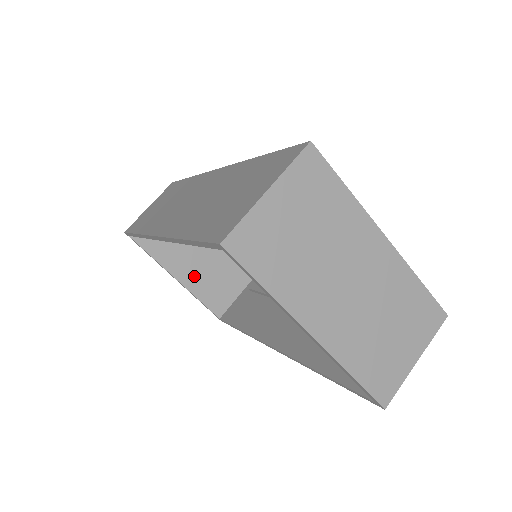
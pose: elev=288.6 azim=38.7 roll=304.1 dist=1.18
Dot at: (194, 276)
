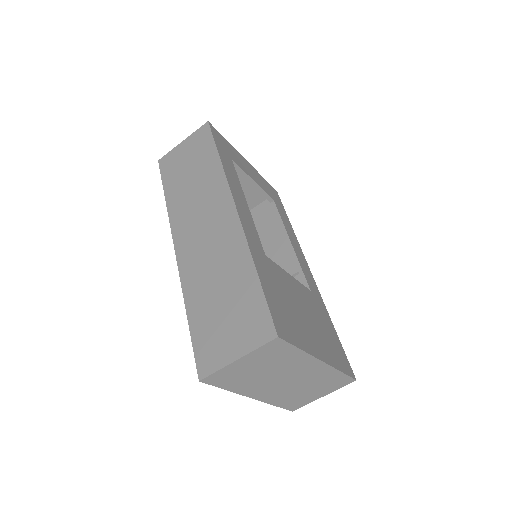
Dot at: occluded
